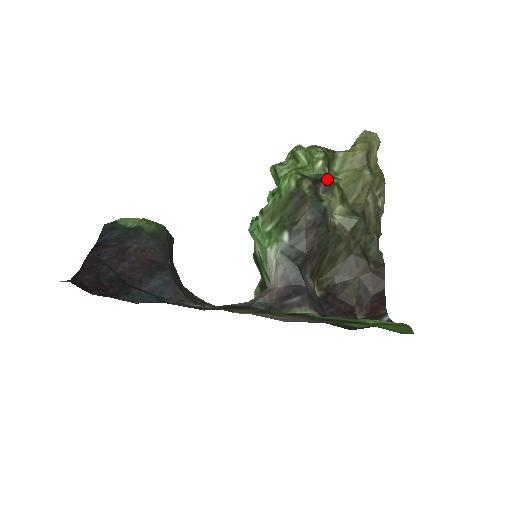
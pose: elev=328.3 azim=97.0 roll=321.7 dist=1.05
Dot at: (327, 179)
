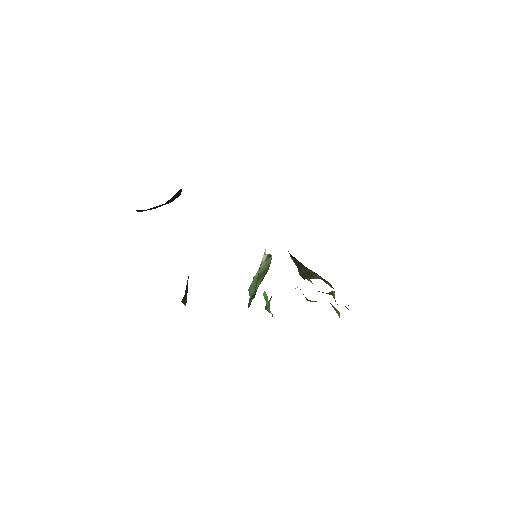
Dot at: occluded
